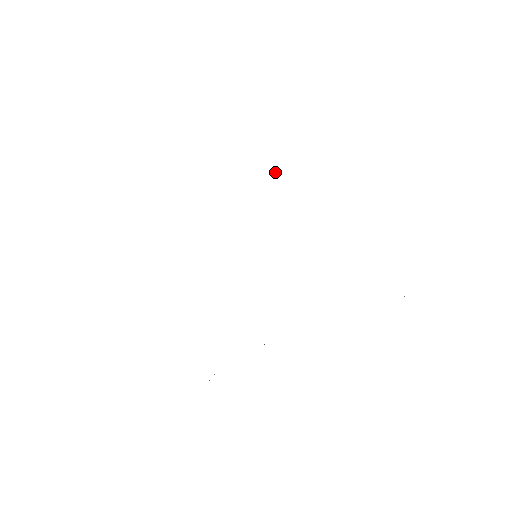
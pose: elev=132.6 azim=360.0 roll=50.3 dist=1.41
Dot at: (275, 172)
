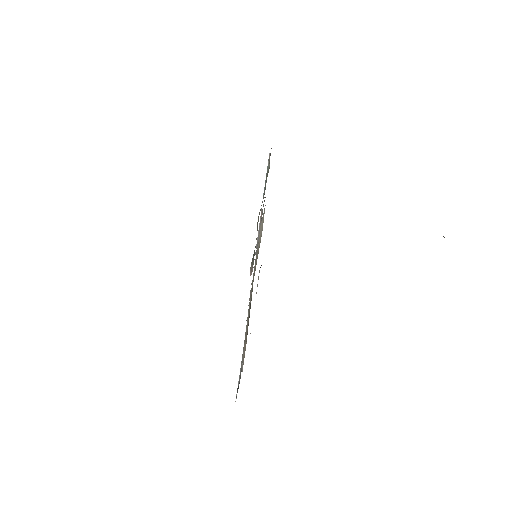
Dot at: (267, 167)
